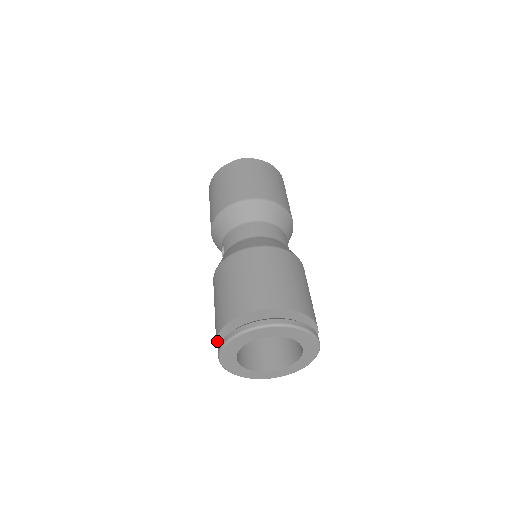
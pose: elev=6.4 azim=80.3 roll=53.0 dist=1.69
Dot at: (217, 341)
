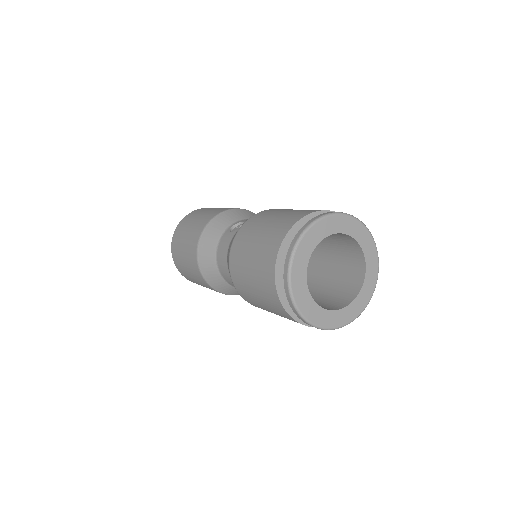
Dot at: (297, 223)
